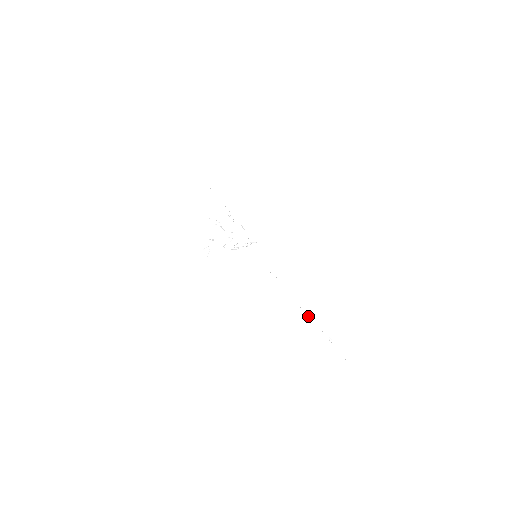
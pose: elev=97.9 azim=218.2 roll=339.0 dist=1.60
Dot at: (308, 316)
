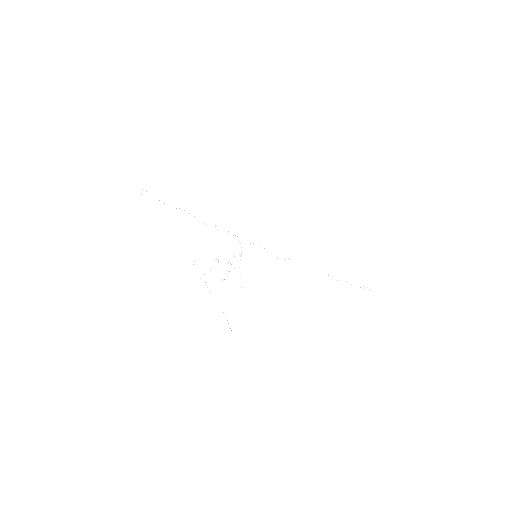
Dot at: occluded
